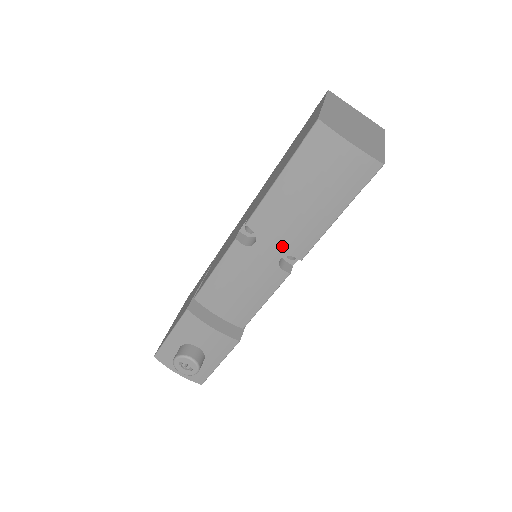
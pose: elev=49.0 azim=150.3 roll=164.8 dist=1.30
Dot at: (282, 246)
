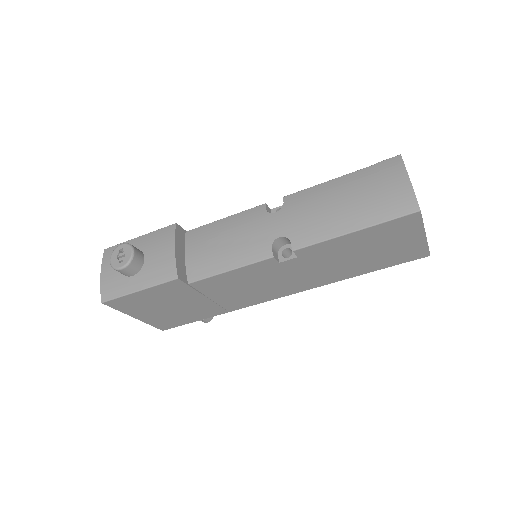
Dot at: (292, 226)
